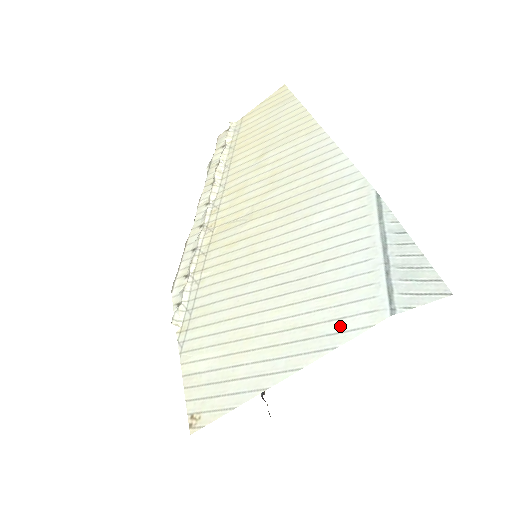
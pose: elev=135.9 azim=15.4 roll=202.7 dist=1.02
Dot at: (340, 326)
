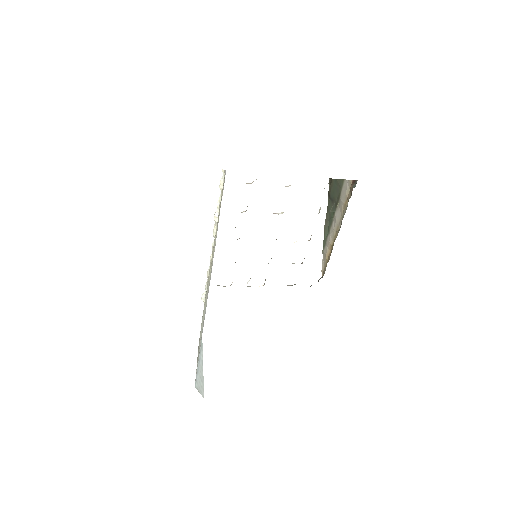
Dot at: occluded
